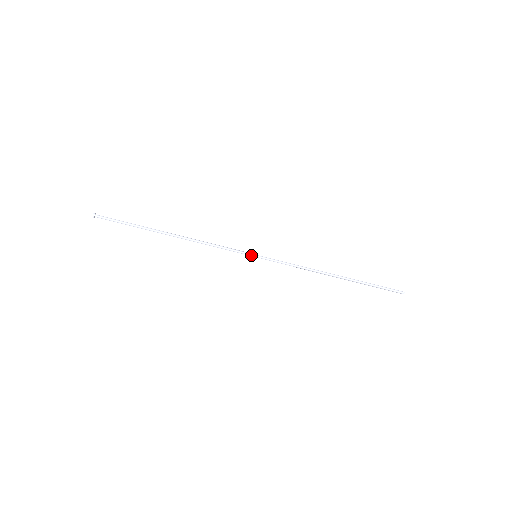
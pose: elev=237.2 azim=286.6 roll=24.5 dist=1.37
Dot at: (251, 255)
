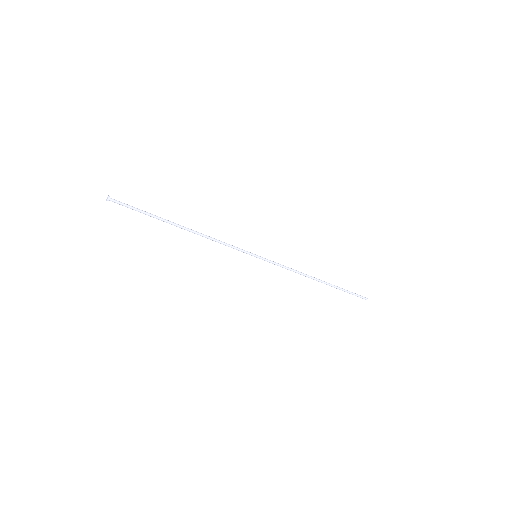
Dot at: (252, 255)
